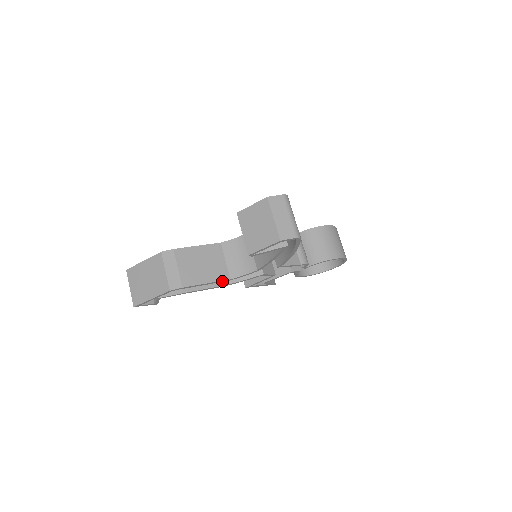
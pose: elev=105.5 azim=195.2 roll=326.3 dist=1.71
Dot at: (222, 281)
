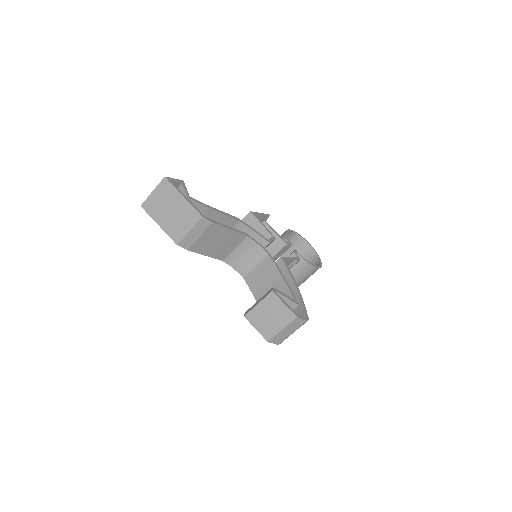
Dot at: (217, 257)
